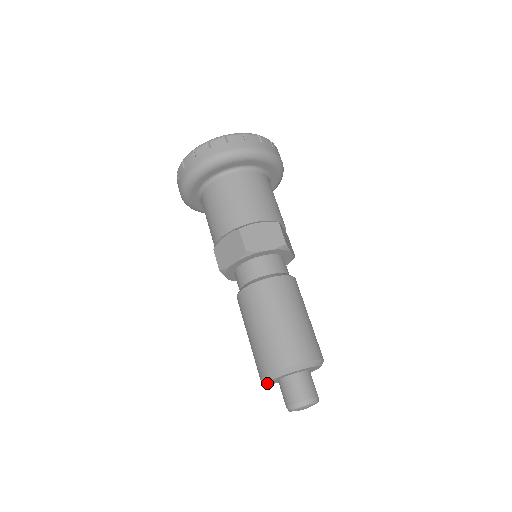
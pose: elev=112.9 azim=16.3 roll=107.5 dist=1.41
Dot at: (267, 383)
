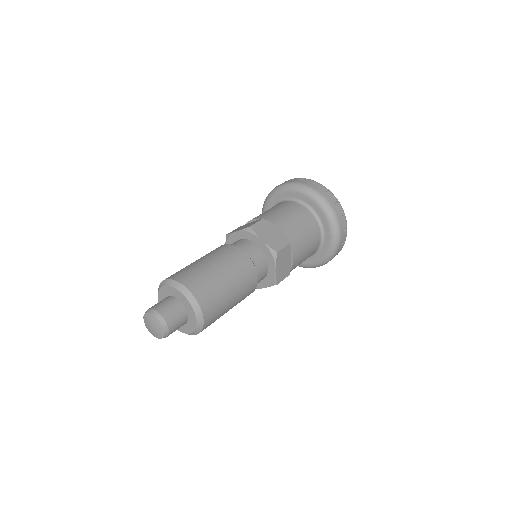
Dot at: occluded
